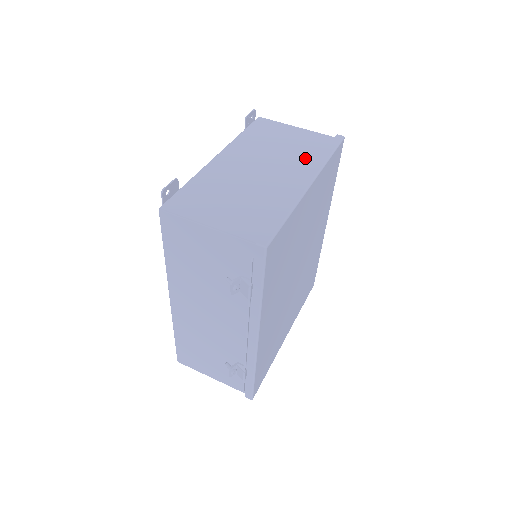
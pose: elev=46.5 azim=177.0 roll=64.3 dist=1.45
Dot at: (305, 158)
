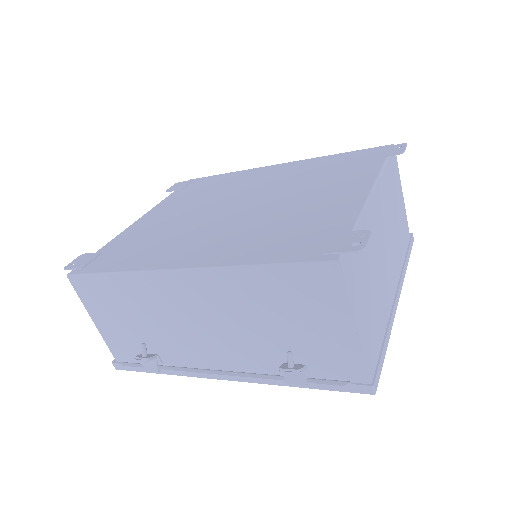
Dot at: (399, 253)
